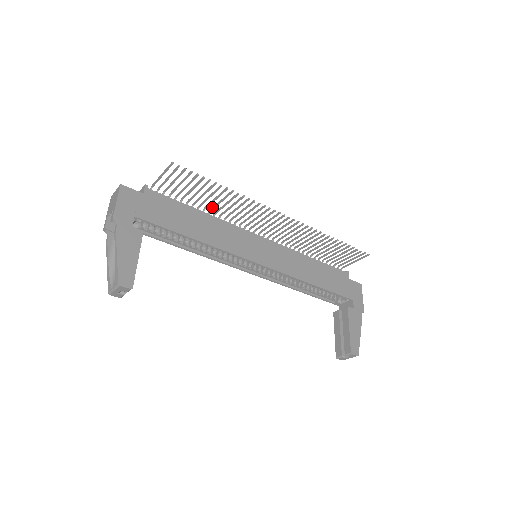
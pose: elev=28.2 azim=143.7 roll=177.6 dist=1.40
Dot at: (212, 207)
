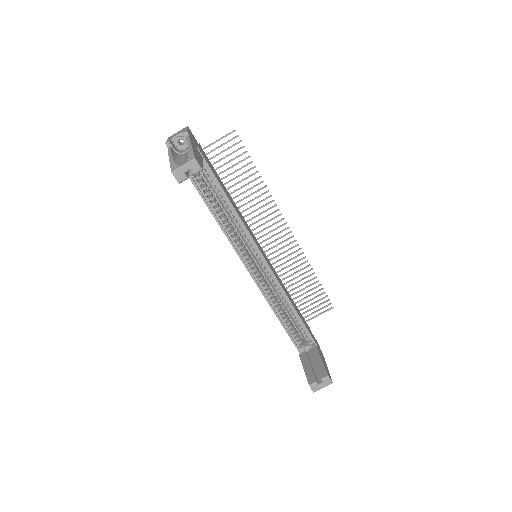
Dot at: (235, 196)
